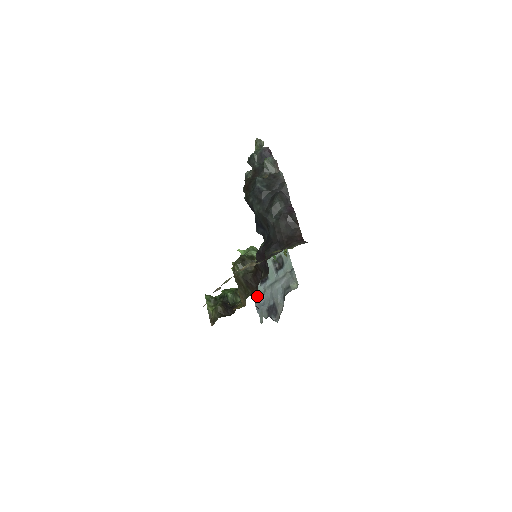
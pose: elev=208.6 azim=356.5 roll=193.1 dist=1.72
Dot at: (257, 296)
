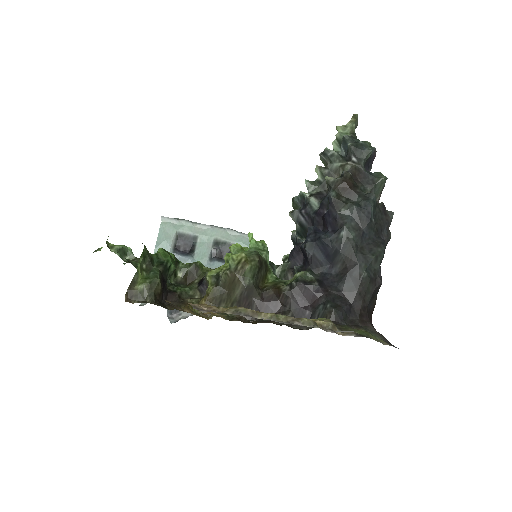
Dot at: occluded
